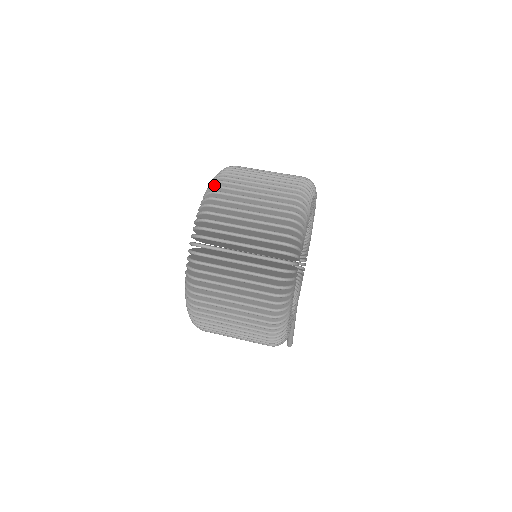
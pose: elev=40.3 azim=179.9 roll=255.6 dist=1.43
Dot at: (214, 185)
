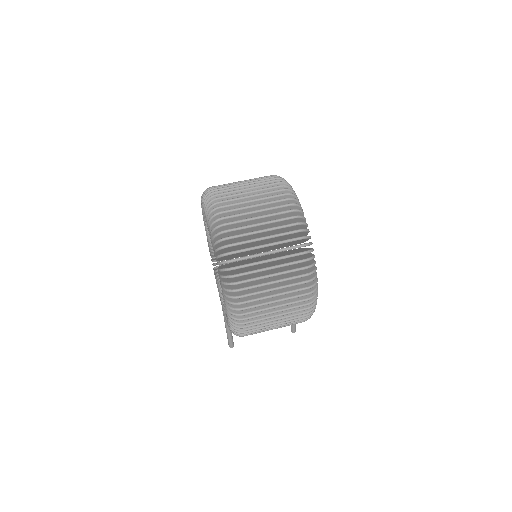
Dot at: (213, 203)
